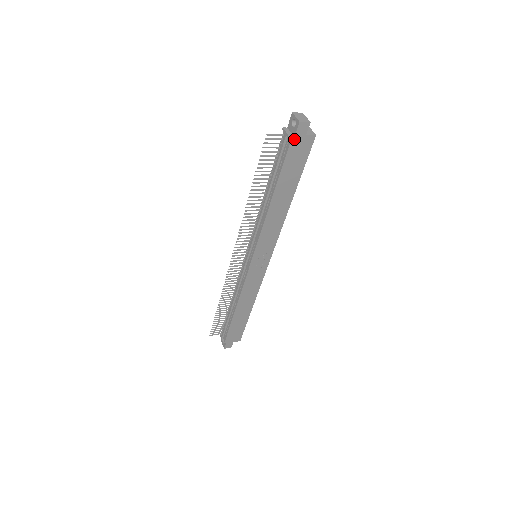
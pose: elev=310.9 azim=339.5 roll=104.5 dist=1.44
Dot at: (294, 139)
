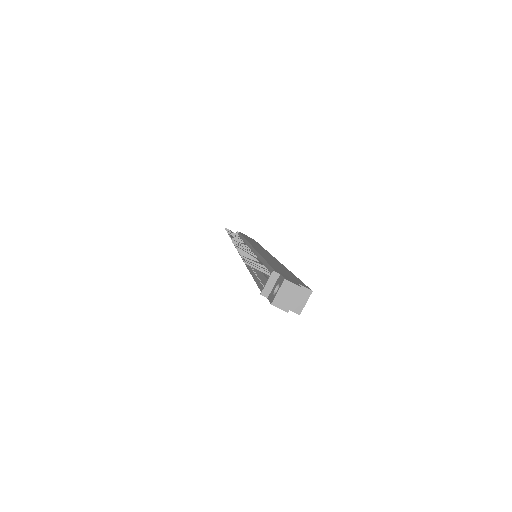
Dot at: (268, 297)
